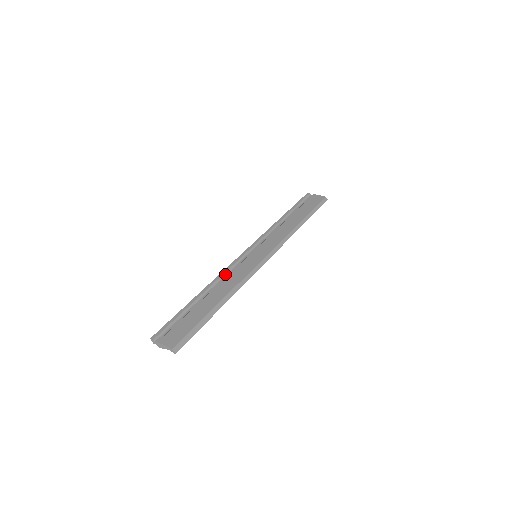
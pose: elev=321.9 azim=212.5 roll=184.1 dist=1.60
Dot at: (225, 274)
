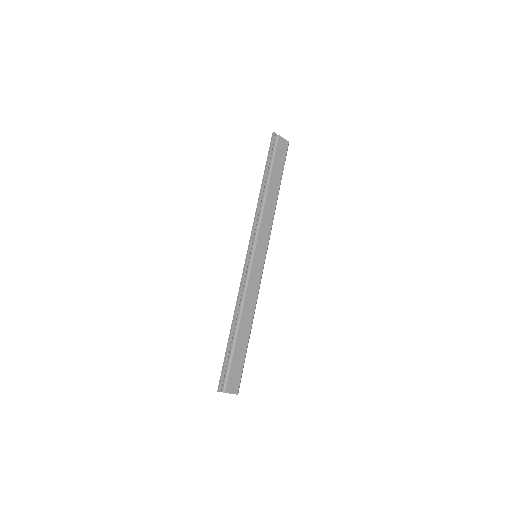
Dot at: (242, 291)
